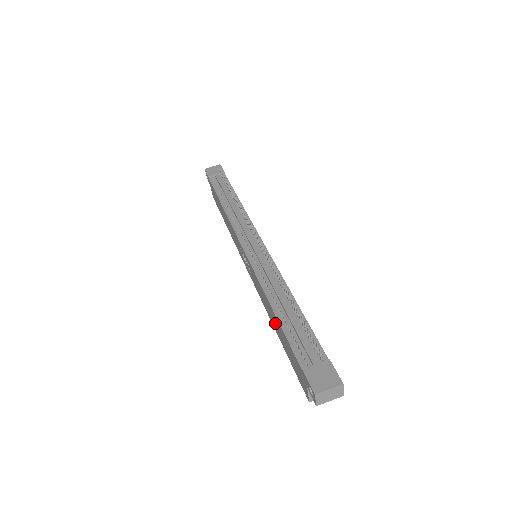
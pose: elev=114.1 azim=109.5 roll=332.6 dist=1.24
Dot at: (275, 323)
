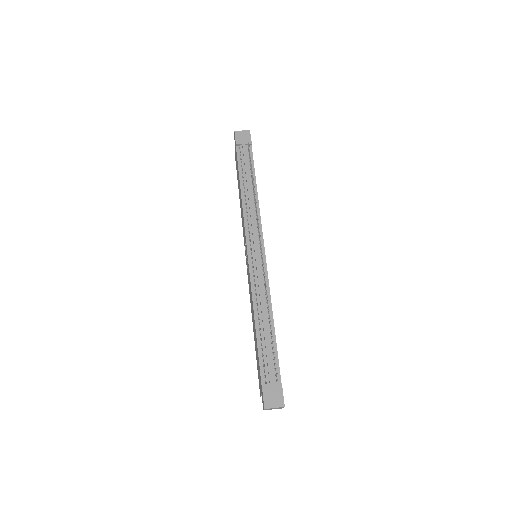
Dot at: (254, 330)
